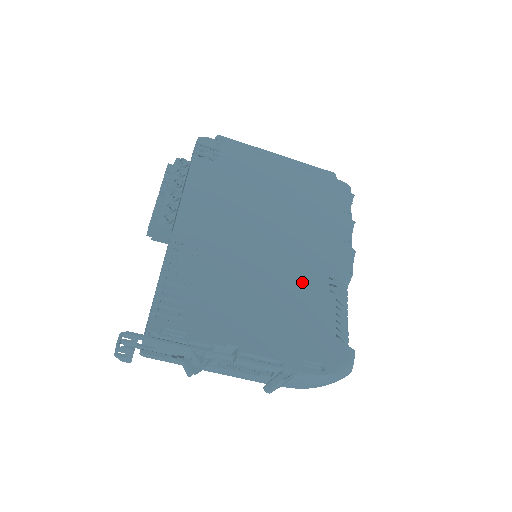
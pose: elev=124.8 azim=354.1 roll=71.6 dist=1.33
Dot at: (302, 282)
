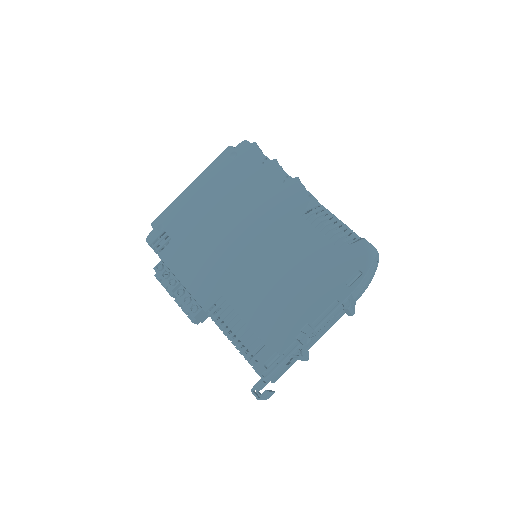
Dot at: (293, 242)
